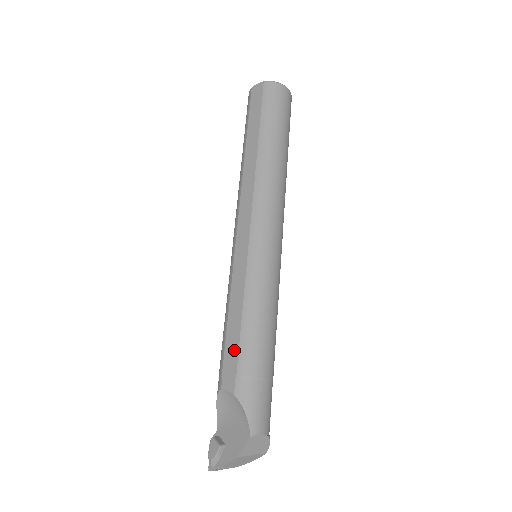
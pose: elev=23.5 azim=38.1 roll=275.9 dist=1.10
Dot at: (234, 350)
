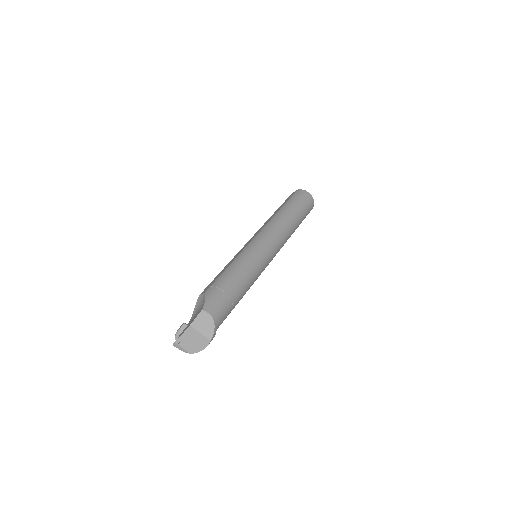
Dot at: (216, 278)
